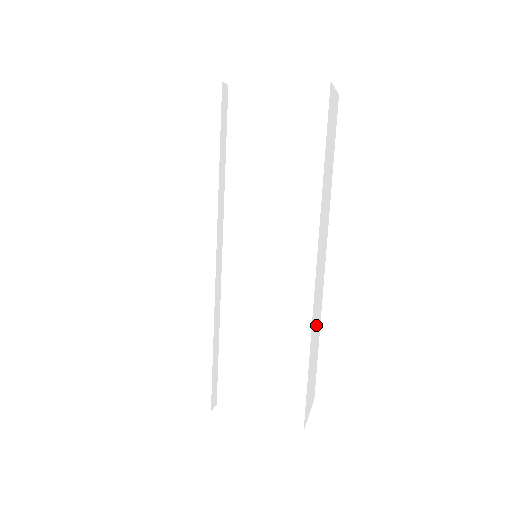
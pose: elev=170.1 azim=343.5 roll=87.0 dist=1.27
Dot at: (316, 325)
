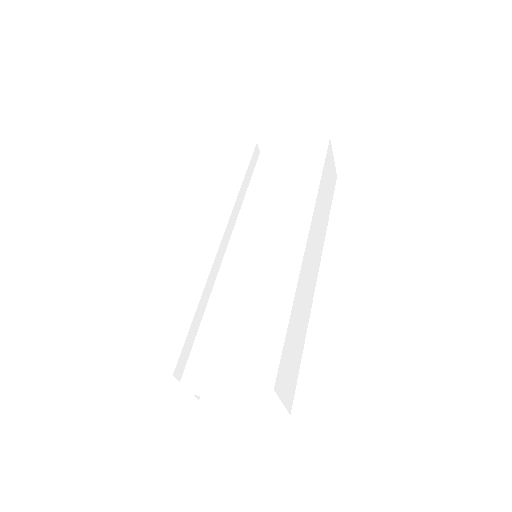
Dot at: (302, 309)
